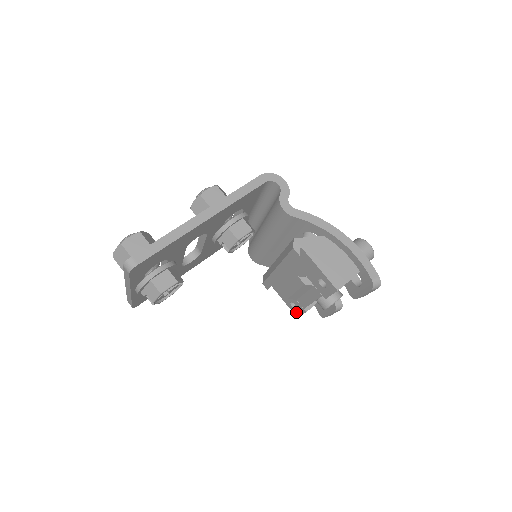
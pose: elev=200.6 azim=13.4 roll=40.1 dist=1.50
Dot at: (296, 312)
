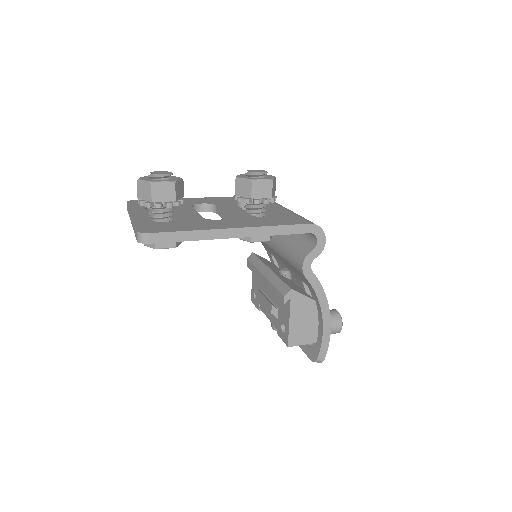
Dot at: (253, 299)
